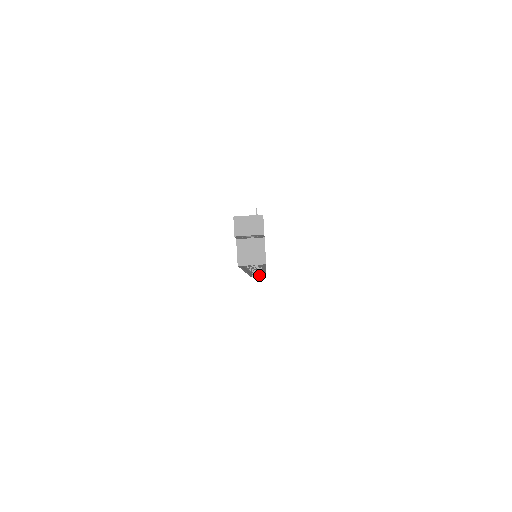
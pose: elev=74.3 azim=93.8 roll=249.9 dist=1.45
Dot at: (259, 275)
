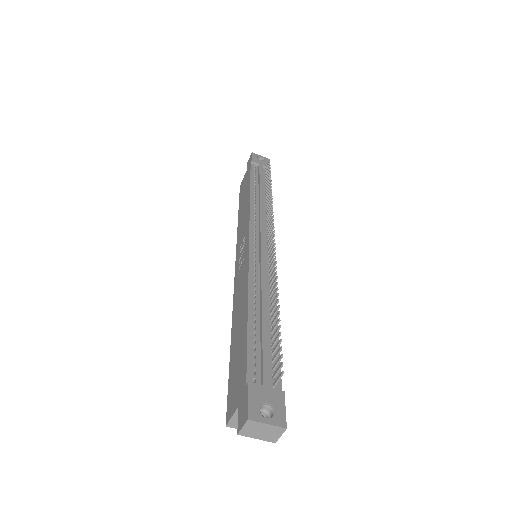
Dot at: occluded
